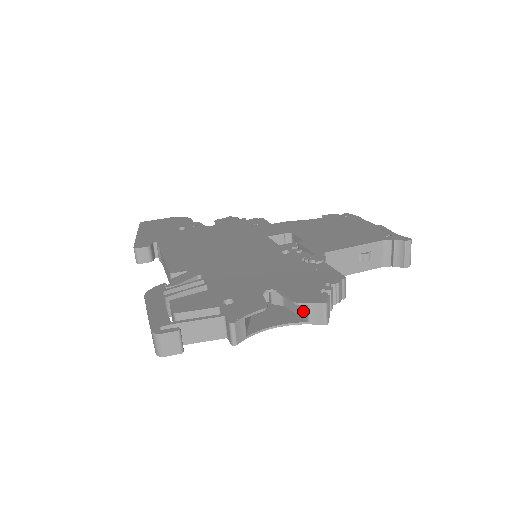
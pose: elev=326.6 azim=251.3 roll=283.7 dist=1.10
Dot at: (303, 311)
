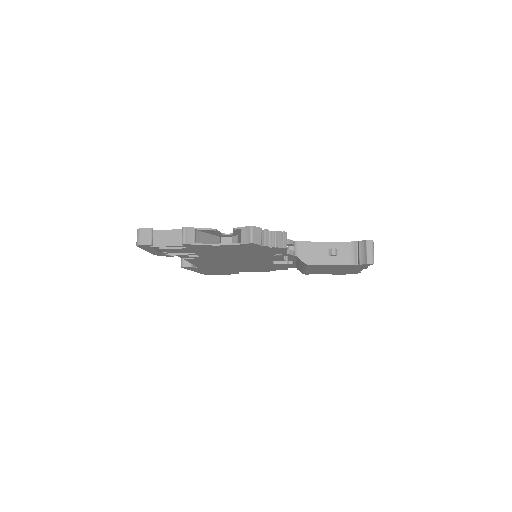
Dot at: (240, 237)
